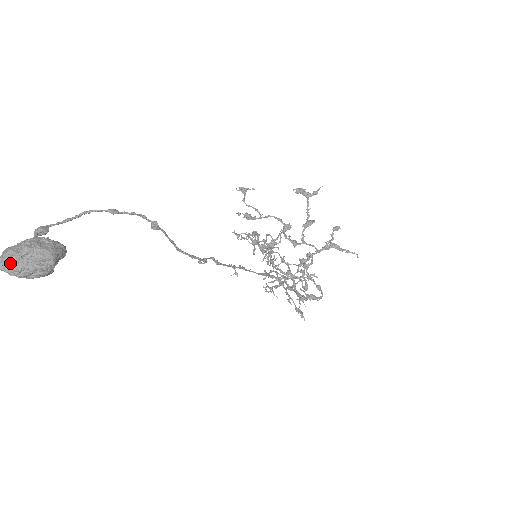
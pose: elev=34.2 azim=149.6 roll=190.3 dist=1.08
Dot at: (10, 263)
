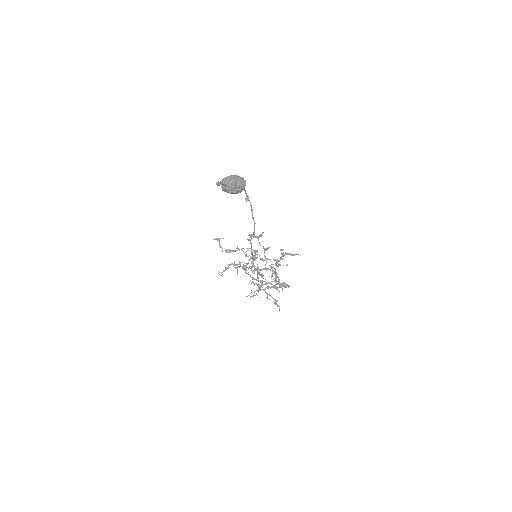
Dot at: (233, 179)
